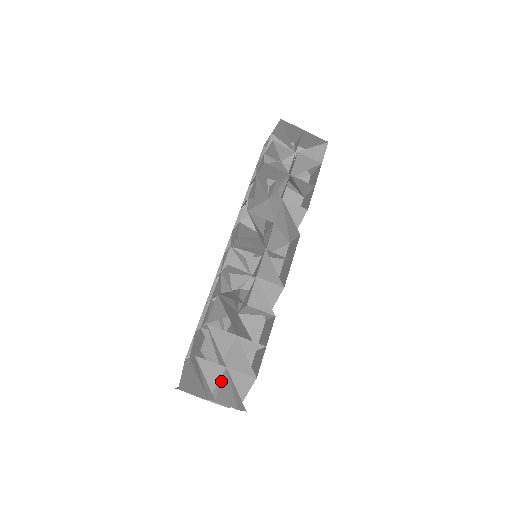
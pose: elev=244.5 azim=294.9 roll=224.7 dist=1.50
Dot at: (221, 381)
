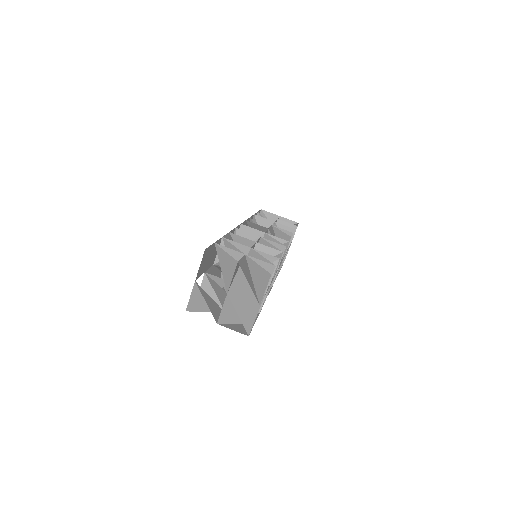
Dot at: (240, 273)
